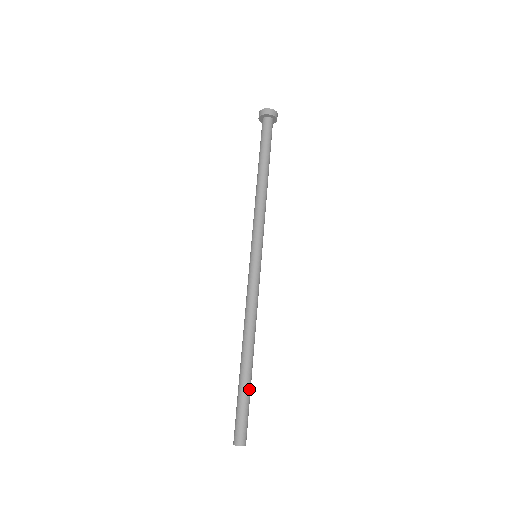
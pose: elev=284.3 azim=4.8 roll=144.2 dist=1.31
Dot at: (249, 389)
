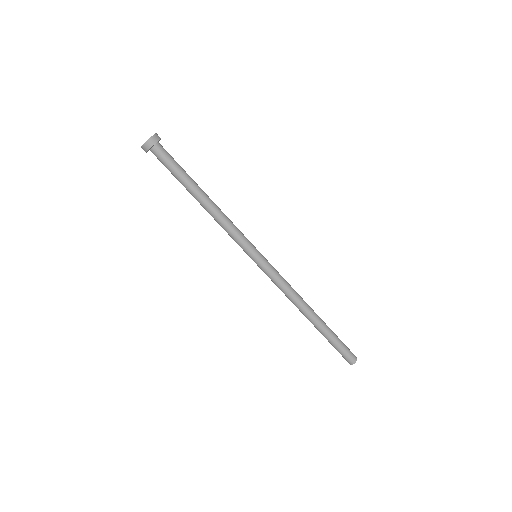
Dot at: (332, 331)
